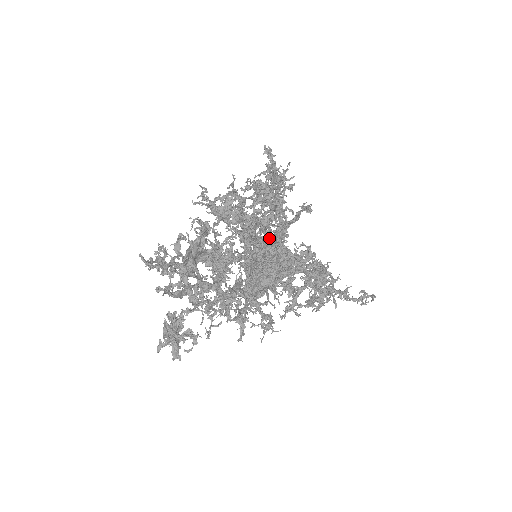
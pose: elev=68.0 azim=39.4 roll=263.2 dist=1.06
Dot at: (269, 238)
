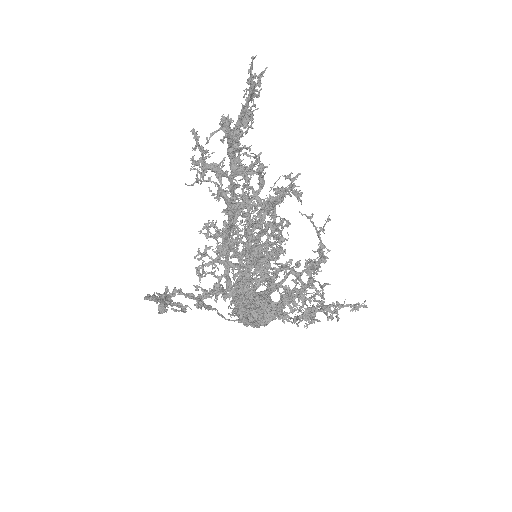
Dot at: (285, 176)
